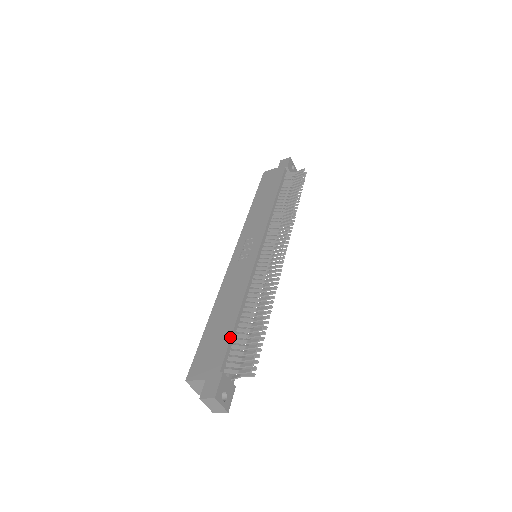
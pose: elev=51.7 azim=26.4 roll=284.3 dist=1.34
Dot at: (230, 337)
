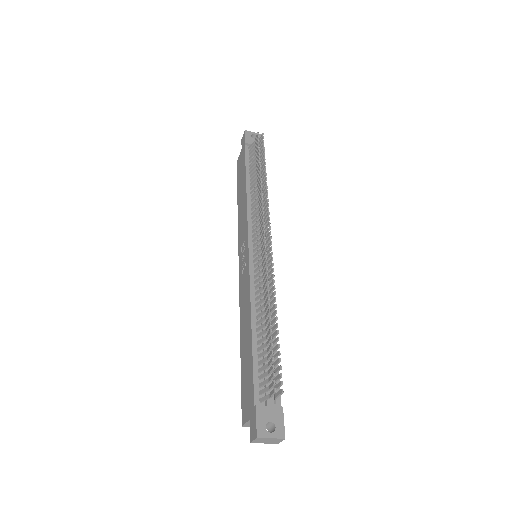
Dot at: (252, 363)
